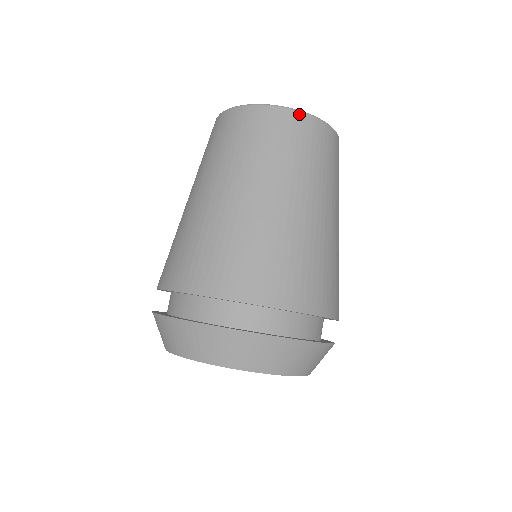
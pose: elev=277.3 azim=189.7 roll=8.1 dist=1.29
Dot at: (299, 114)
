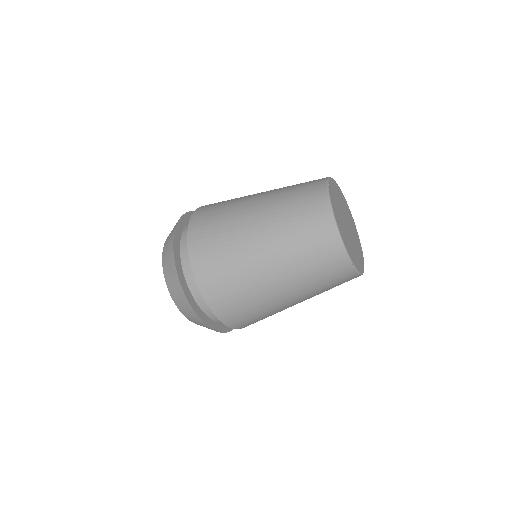
Dot at: (339, 244)
